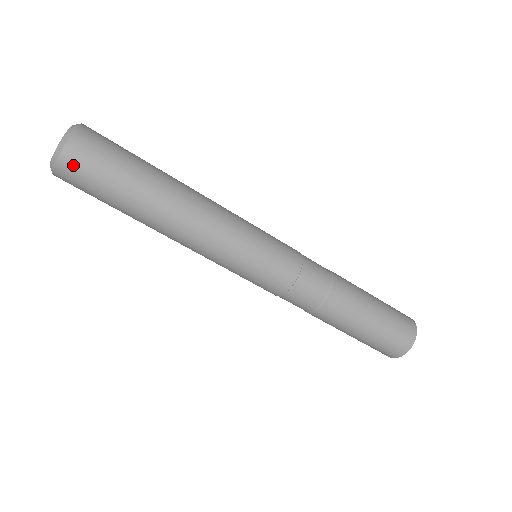
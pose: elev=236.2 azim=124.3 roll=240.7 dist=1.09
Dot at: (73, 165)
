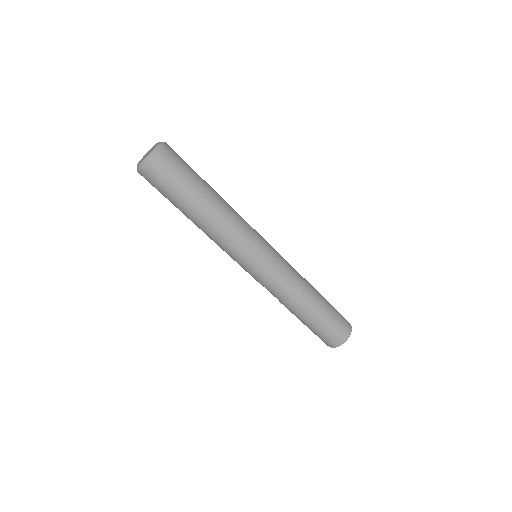
Dot at: (152, 173)
